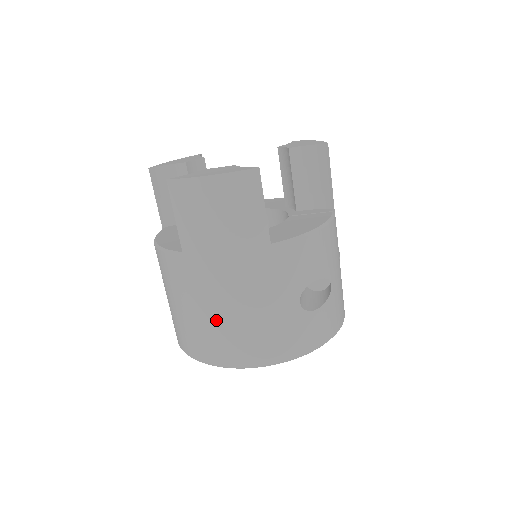
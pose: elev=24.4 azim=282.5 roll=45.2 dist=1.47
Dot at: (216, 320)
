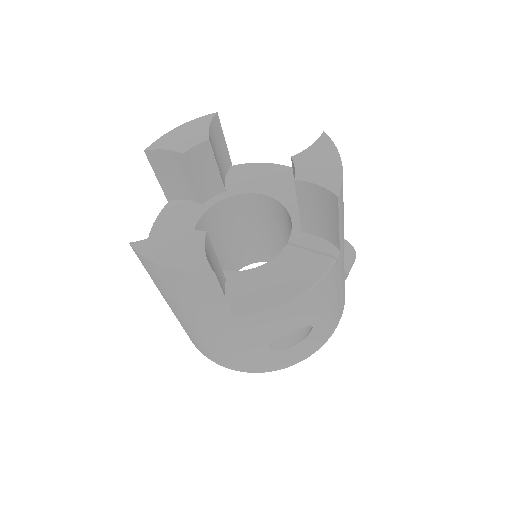
Dot at: (193, 336)
